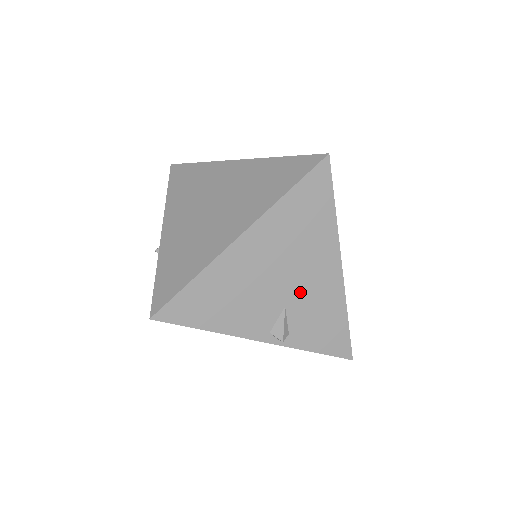
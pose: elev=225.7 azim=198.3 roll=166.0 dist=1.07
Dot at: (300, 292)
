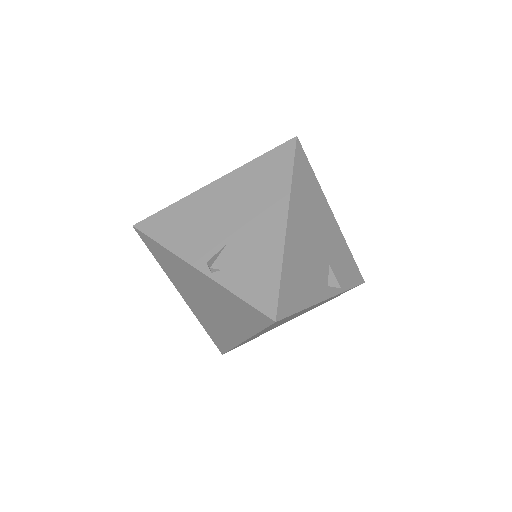
Dot at: (243, 235)
